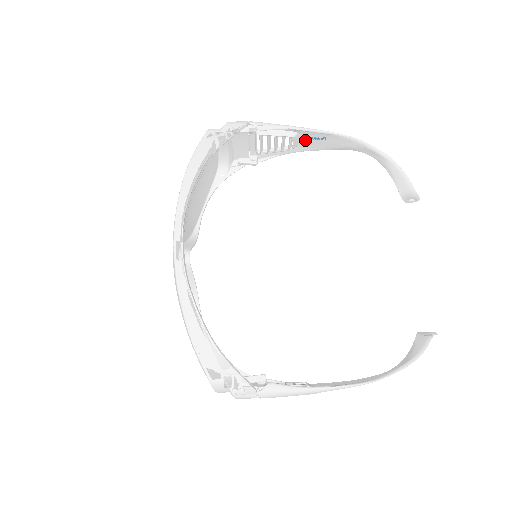
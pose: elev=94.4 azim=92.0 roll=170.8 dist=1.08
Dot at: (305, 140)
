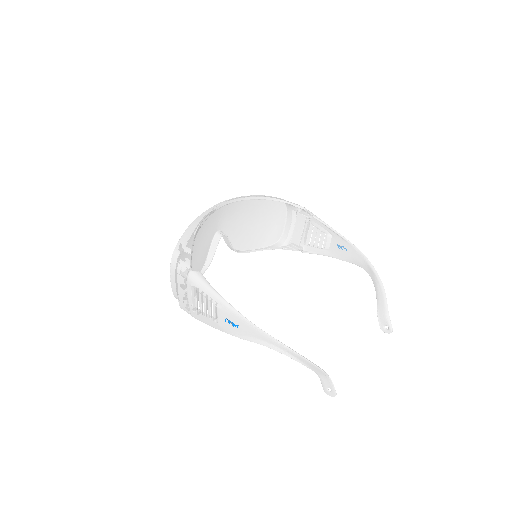
Dot at: (334, 245)
